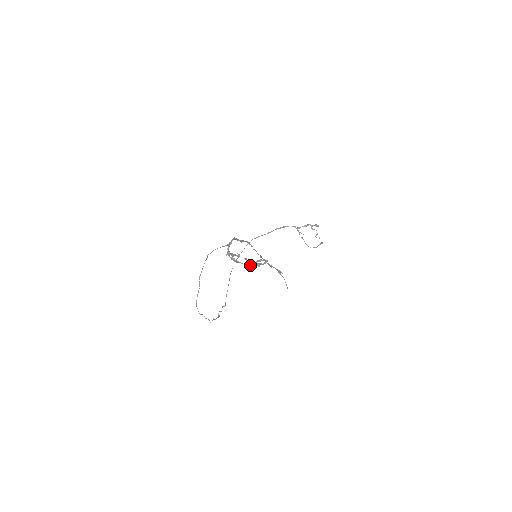
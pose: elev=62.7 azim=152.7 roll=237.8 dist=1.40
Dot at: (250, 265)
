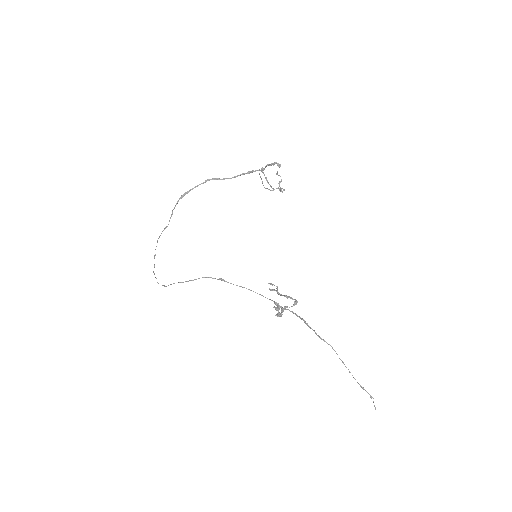
Dot at: occluded
